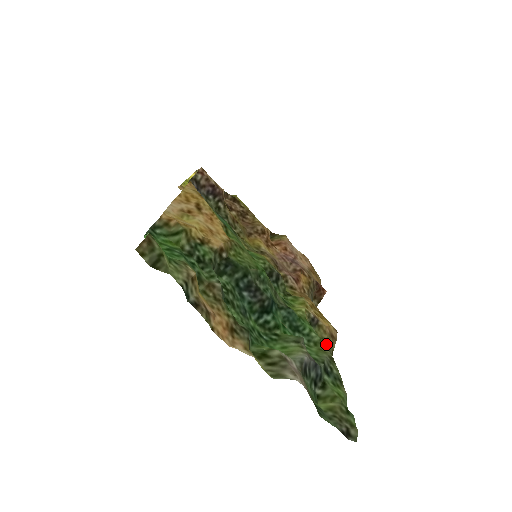
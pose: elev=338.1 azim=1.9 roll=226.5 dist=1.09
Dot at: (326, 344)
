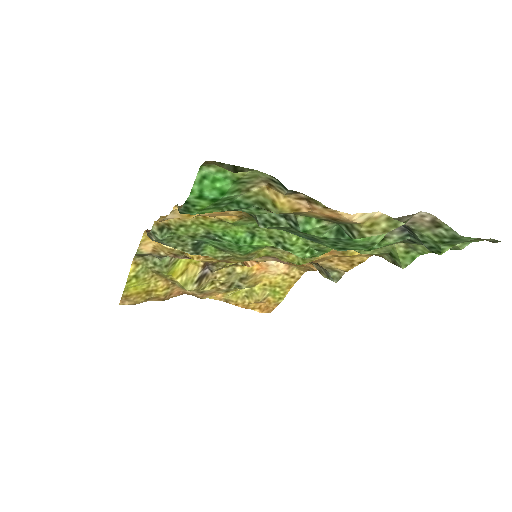
Dot at: (381, 254)
